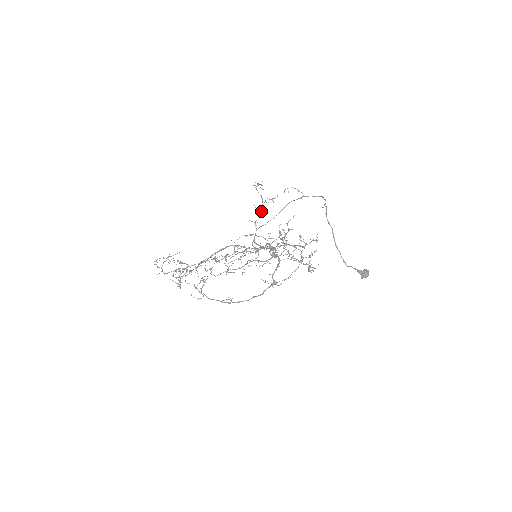
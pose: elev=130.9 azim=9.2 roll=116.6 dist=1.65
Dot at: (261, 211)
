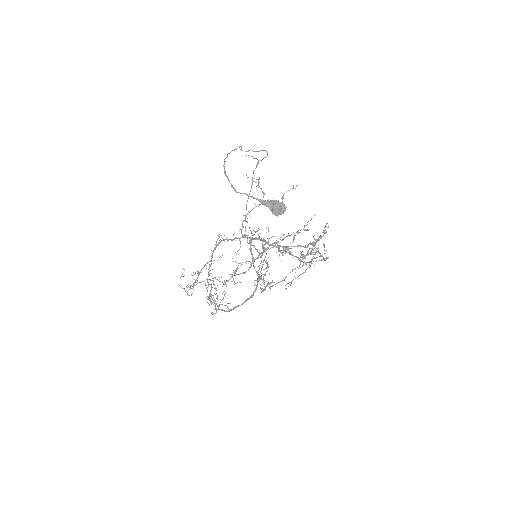
Dot at: (257, 205)
